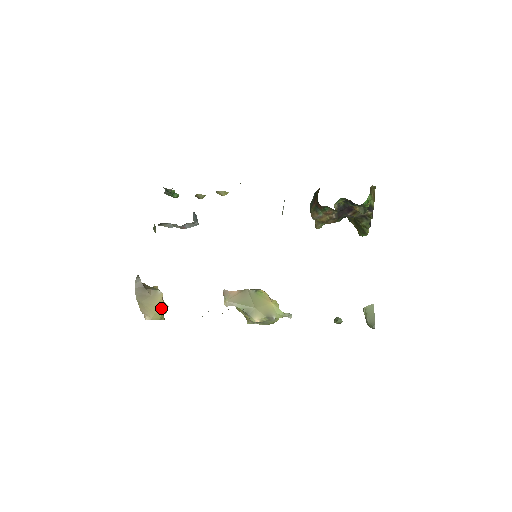
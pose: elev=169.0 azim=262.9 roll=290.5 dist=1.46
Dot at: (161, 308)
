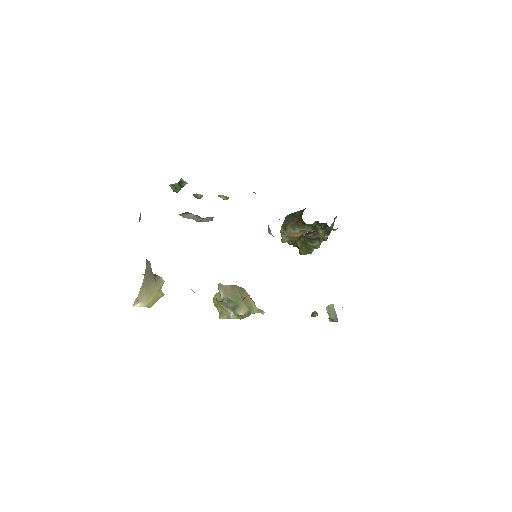
Dot at: (159, 295)
